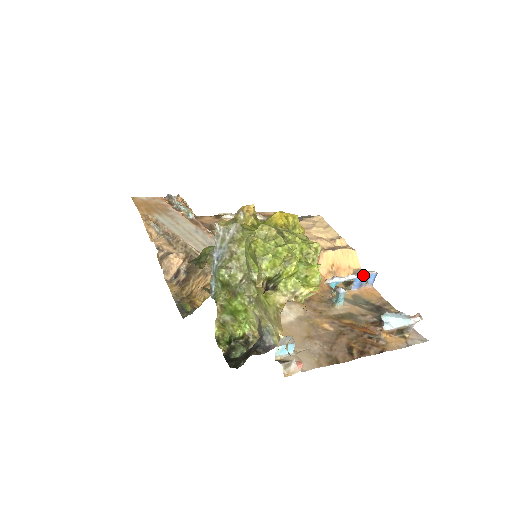
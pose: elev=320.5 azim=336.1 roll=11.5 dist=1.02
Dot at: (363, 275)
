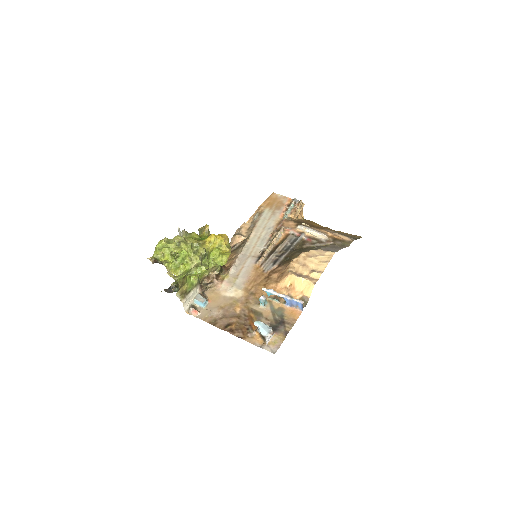
Dot at: (291, 299)
